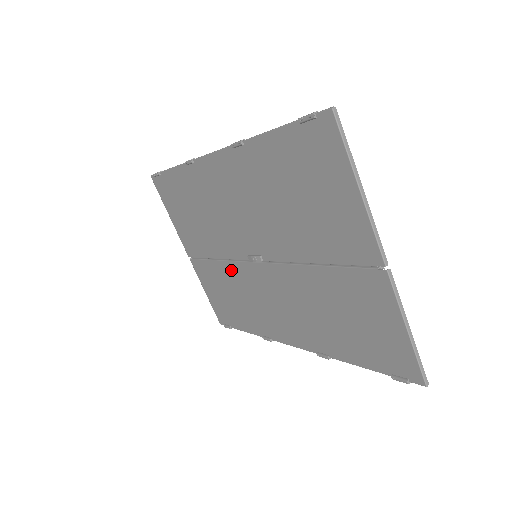
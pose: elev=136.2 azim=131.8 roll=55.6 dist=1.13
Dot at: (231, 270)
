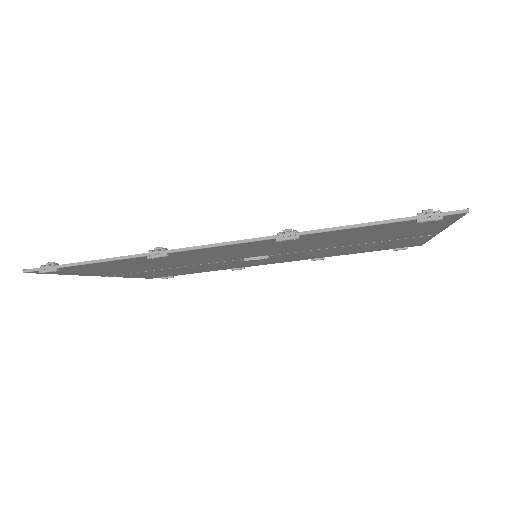
Dot at: (200, 266)
